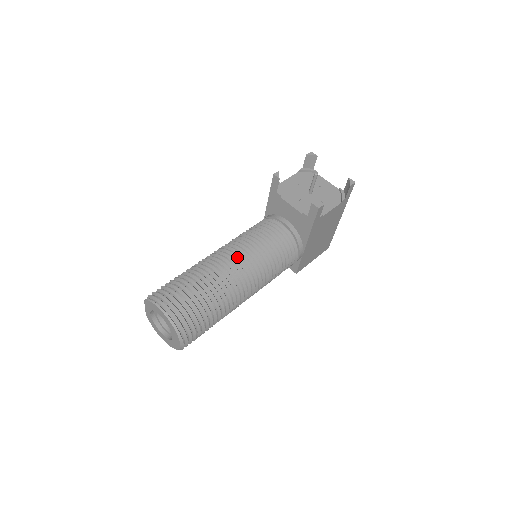
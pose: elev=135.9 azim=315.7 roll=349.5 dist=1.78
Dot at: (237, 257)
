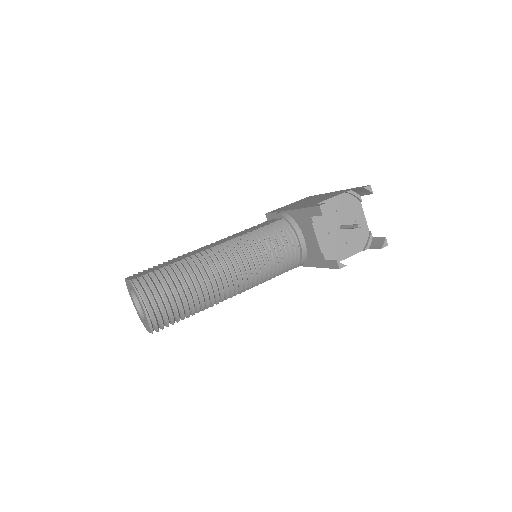
Dot at: (238, 269)
